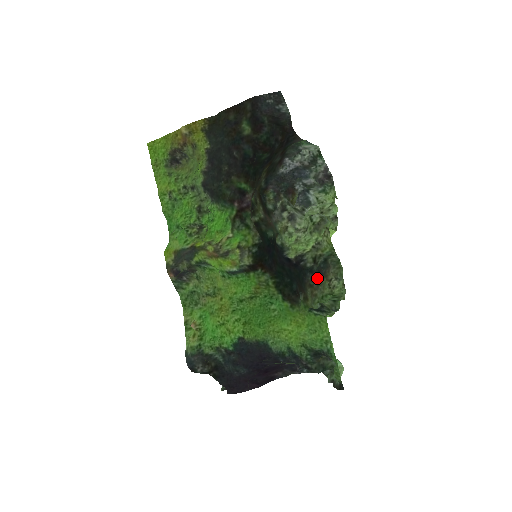
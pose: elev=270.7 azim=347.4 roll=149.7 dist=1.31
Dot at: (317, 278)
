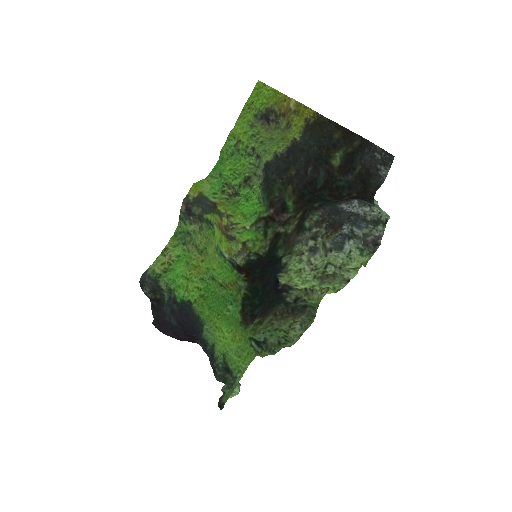
Dot at: (287, 312)
